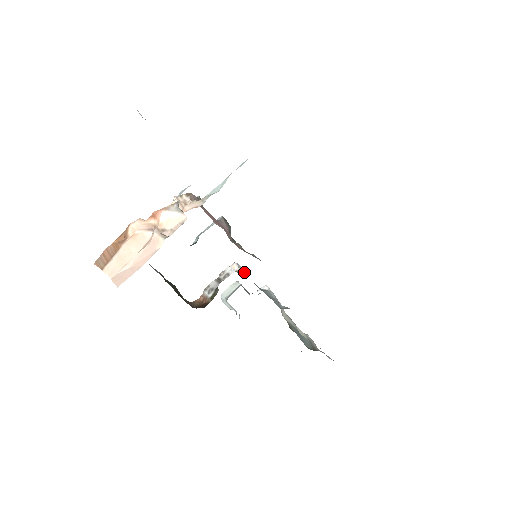
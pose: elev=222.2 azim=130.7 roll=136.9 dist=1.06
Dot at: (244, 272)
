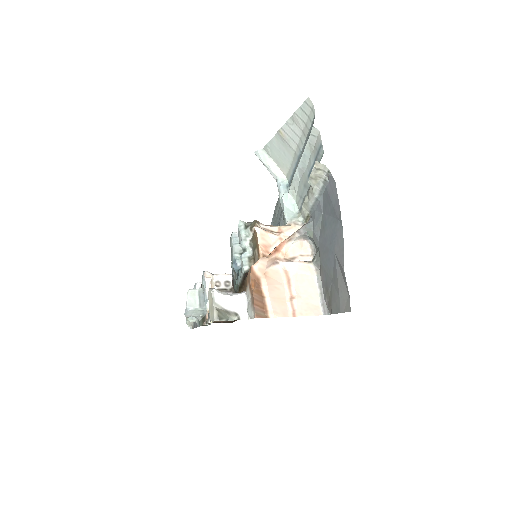
Dot at: occluded
